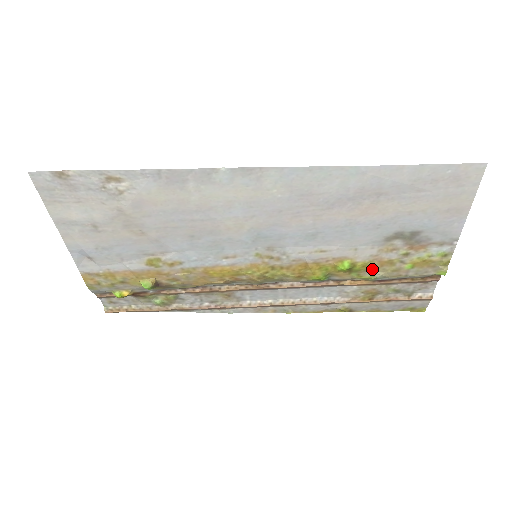
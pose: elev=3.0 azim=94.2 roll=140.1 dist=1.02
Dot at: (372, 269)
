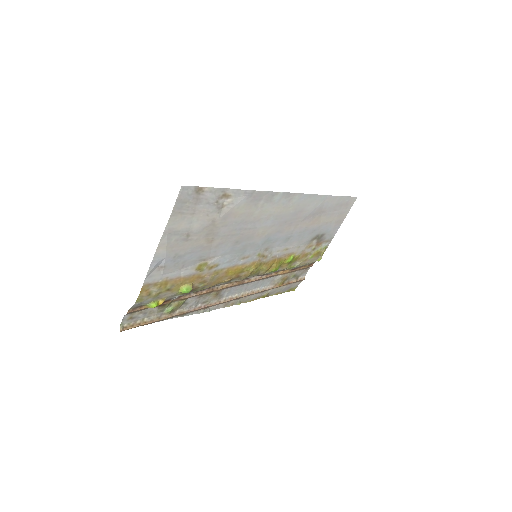
Dot at: (297, 260)
